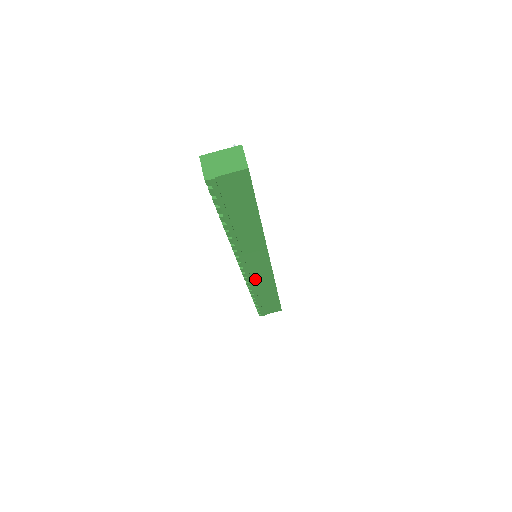
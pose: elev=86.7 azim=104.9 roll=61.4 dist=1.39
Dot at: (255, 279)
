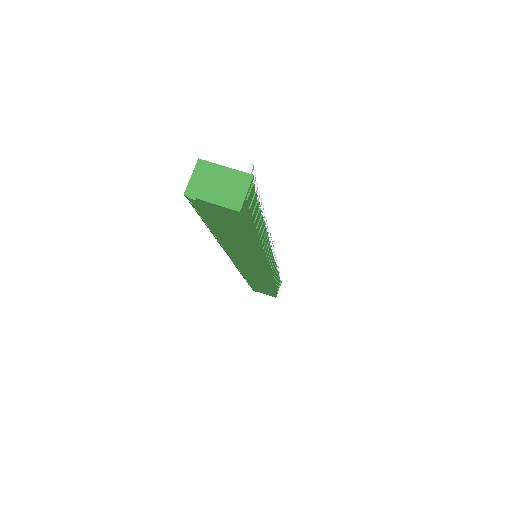
Dot at: (248, 272)
